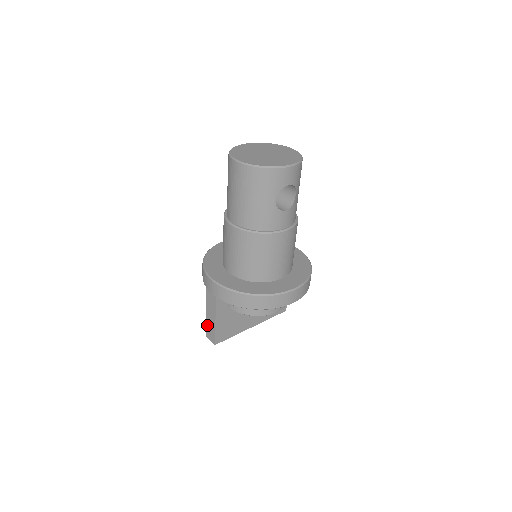
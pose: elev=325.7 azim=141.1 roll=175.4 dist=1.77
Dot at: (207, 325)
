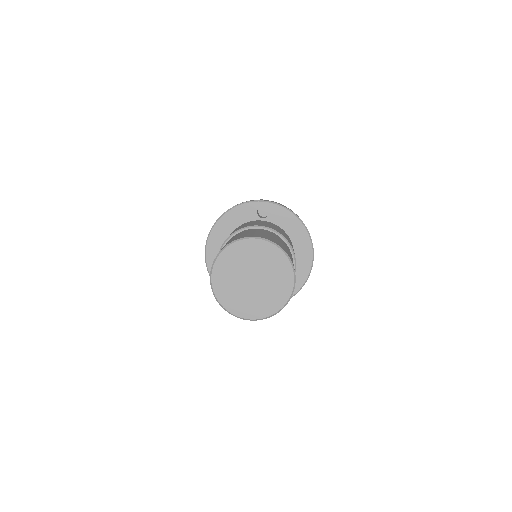
Dot at: occluded
